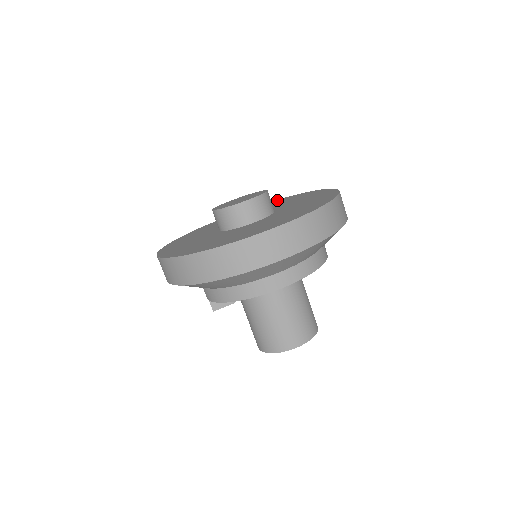
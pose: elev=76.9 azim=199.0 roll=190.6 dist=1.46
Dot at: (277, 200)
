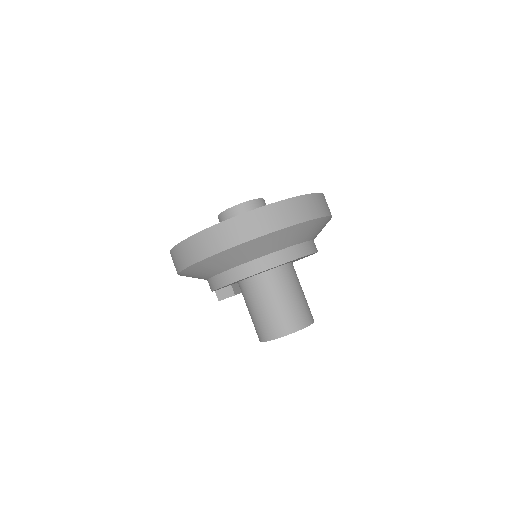
Dot at: occluded
